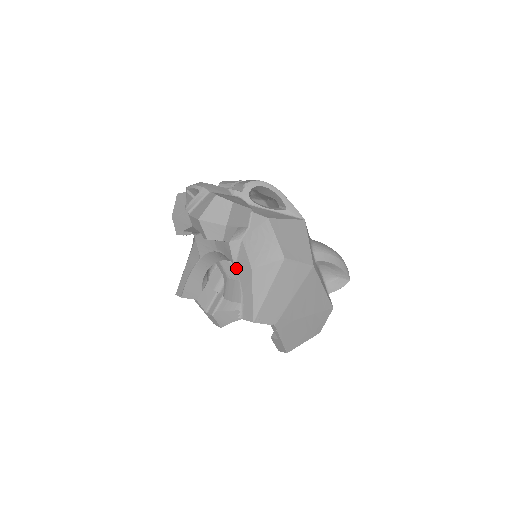
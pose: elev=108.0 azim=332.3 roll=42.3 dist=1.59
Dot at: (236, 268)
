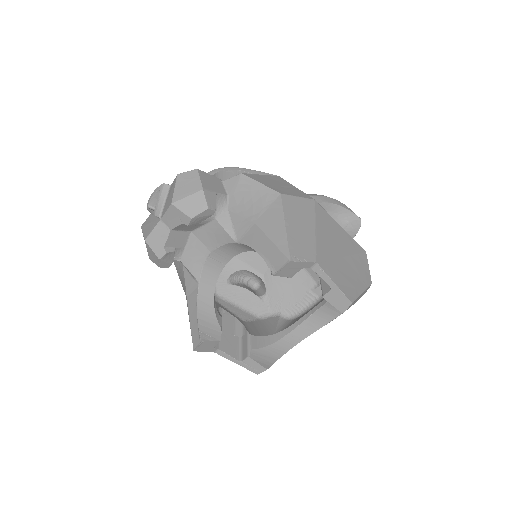
Dot at: (239, 241)
